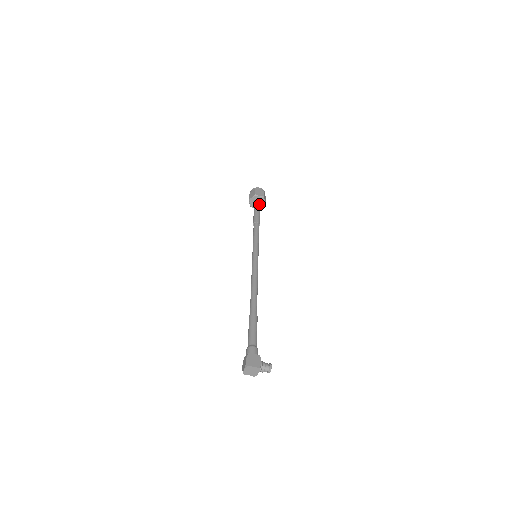
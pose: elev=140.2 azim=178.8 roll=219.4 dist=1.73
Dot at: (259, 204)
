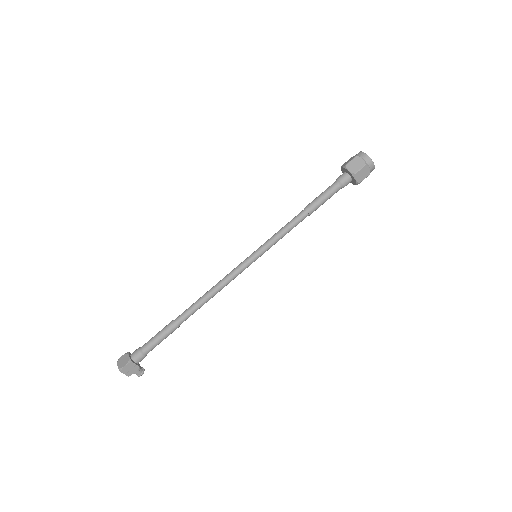
Dot at: (344, 186)
